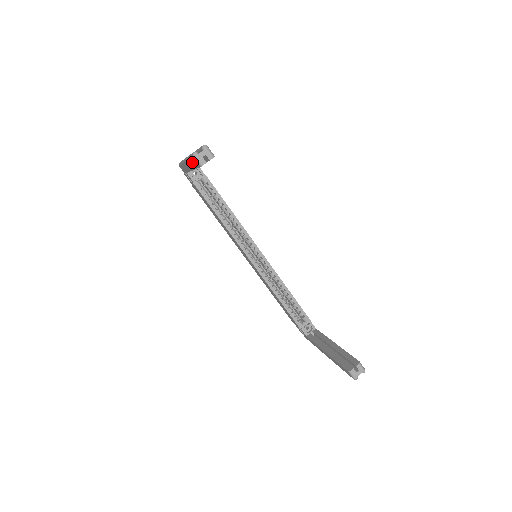
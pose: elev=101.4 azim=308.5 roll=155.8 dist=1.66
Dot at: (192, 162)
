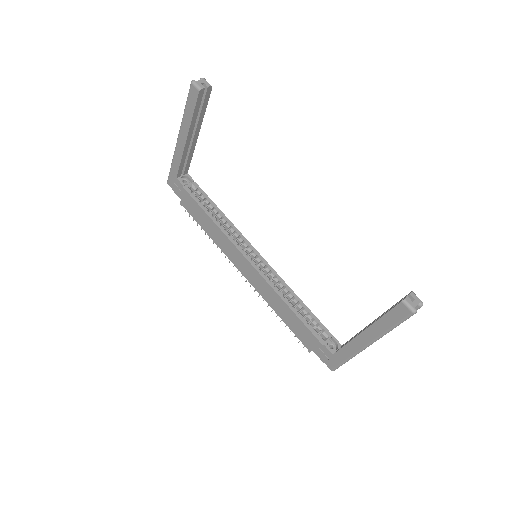
Dot at: (188, 109)
